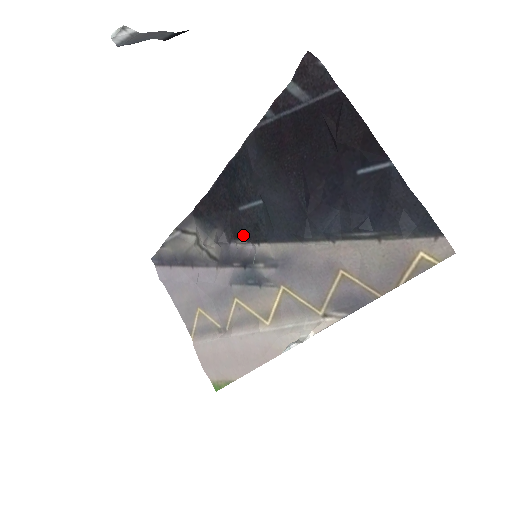
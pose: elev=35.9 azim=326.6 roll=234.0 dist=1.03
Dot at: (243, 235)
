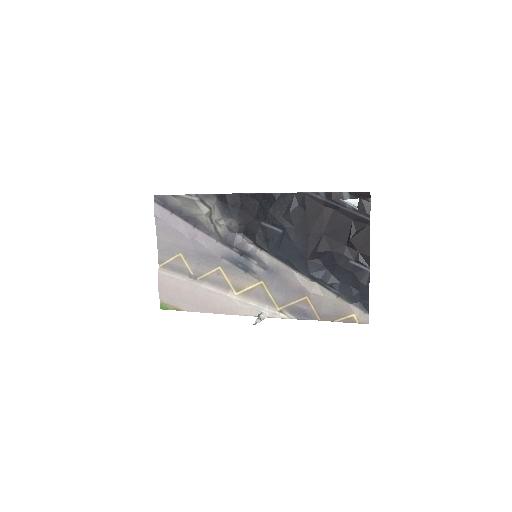
Dot at: (253, 238)
